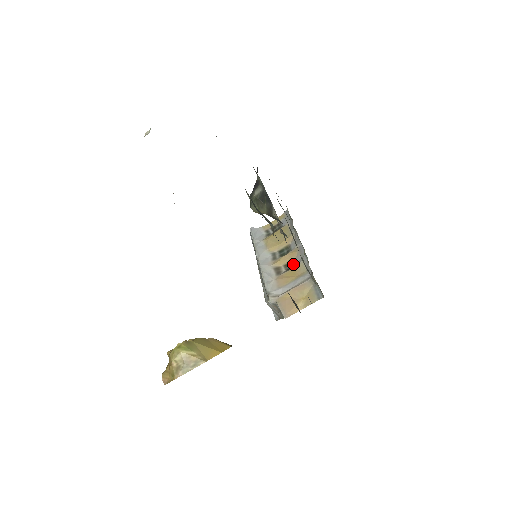
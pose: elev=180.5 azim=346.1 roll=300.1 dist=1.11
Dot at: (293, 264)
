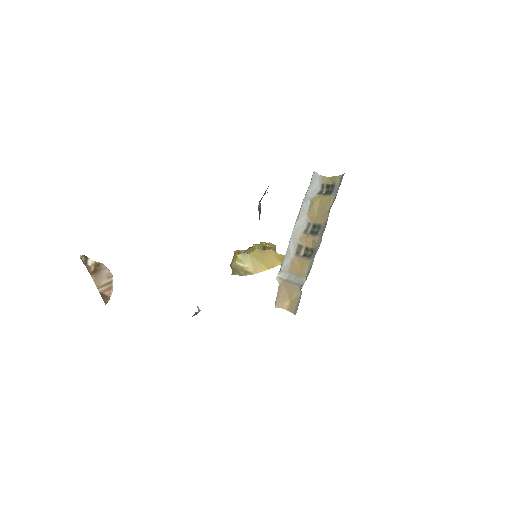
Dot at: (310, 252)
